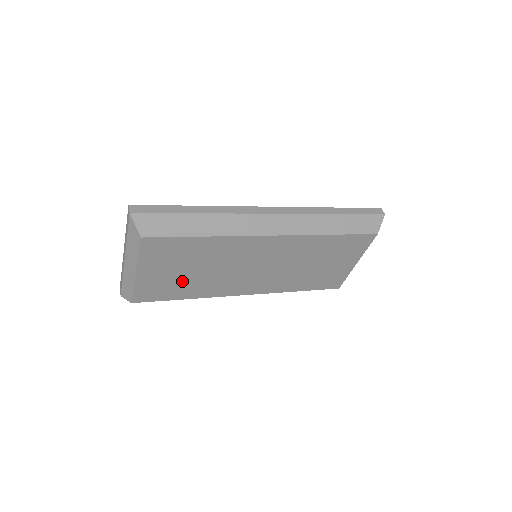
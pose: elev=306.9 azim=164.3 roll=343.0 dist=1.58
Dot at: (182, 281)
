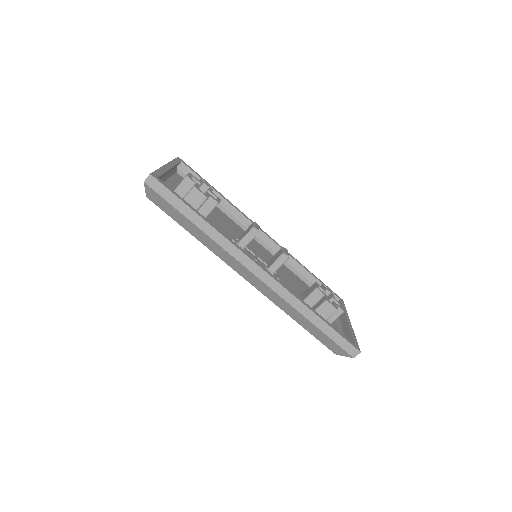
Dot at: occluded
